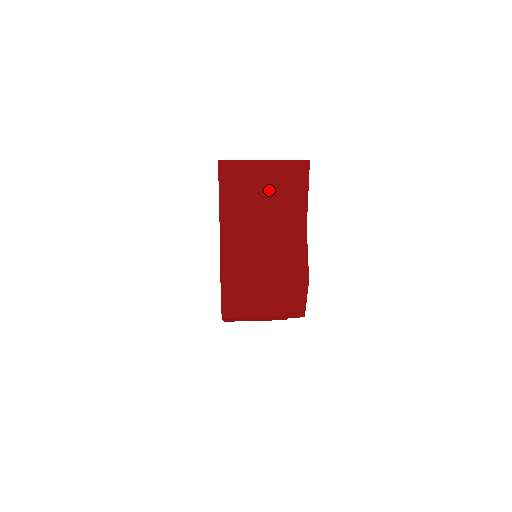
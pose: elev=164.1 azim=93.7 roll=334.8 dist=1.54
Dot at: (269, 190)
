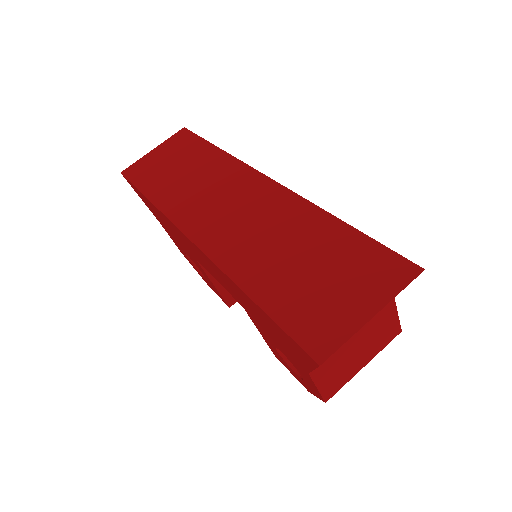
Dot at: occluded
